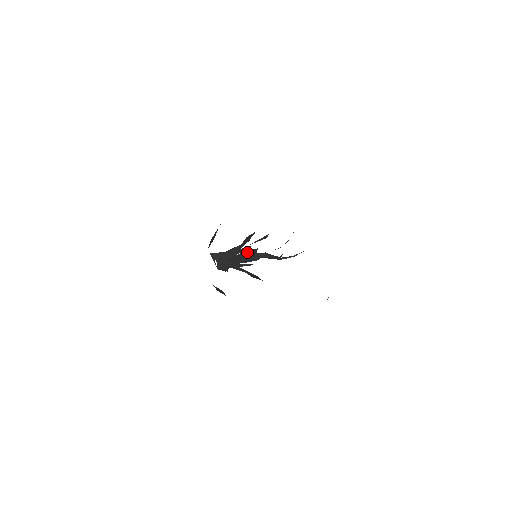
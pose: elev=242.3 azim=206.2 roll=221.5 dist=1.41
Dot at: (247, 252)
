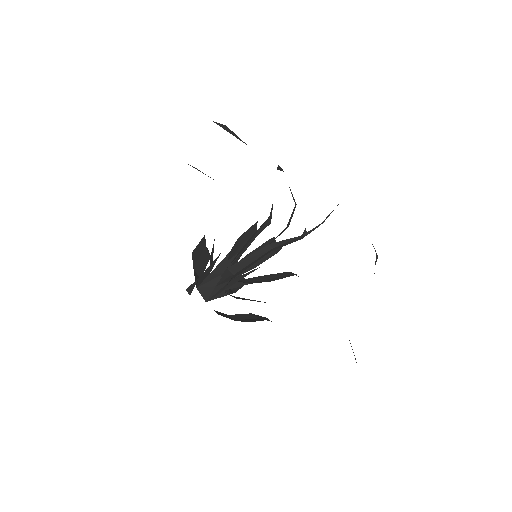
Dot at: occluded
